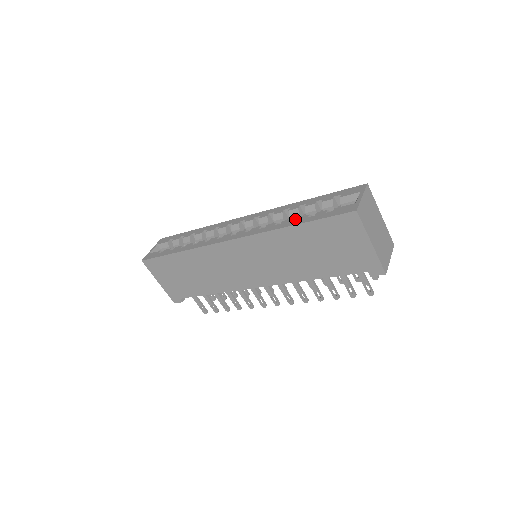
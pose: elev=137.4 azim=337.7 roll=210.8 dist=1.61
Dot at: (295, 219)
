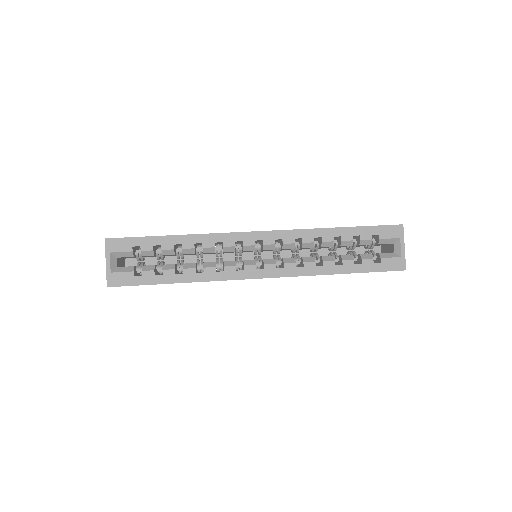
Dot at: occluded
